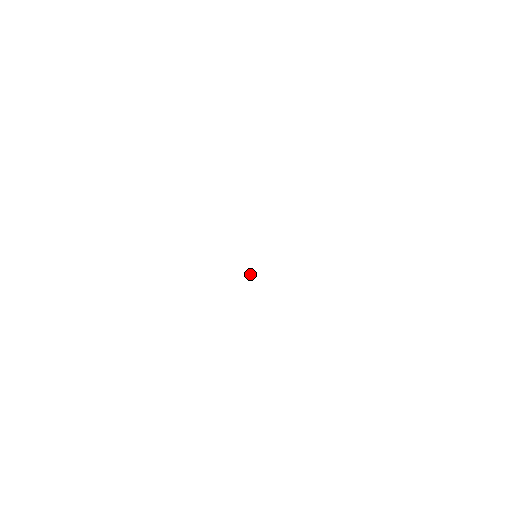
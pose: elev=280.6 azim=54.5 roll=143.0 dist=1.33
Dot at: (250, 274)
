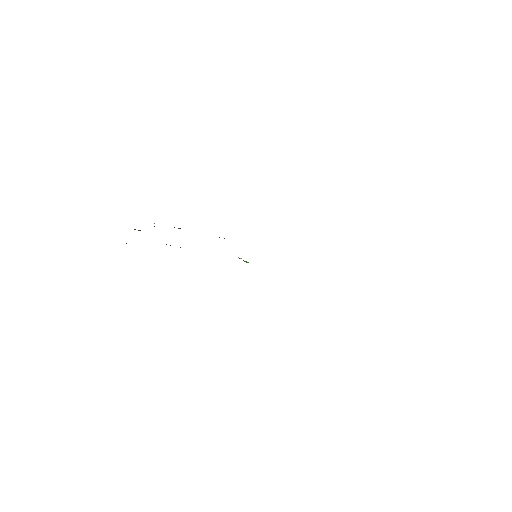
Dot at: occluded
